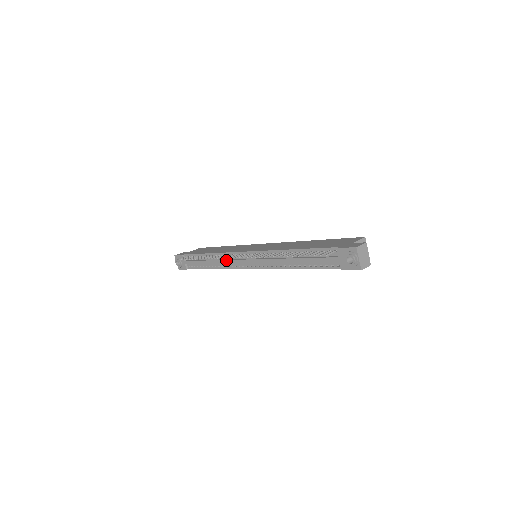
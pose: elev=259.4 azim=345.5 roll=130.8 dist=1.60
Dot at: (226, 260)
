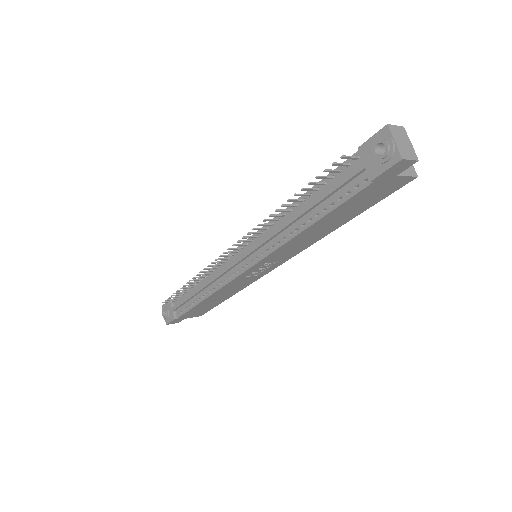
Dot at: (217, 273)
